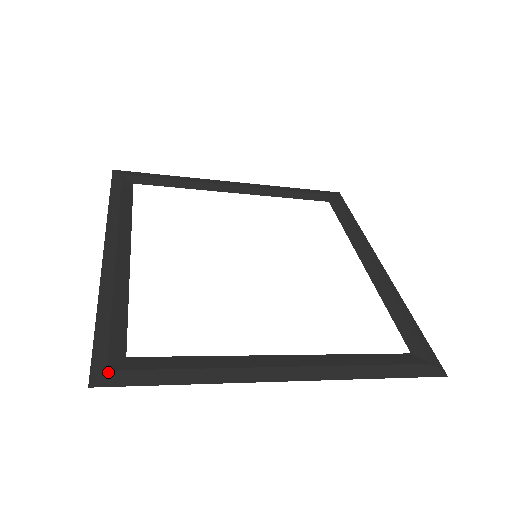
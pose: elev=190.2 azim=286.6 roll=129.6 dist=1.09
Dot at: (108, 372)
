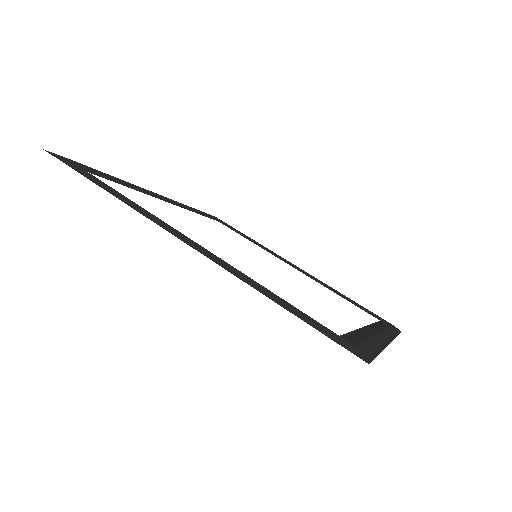
Dot at: (358, 348)
